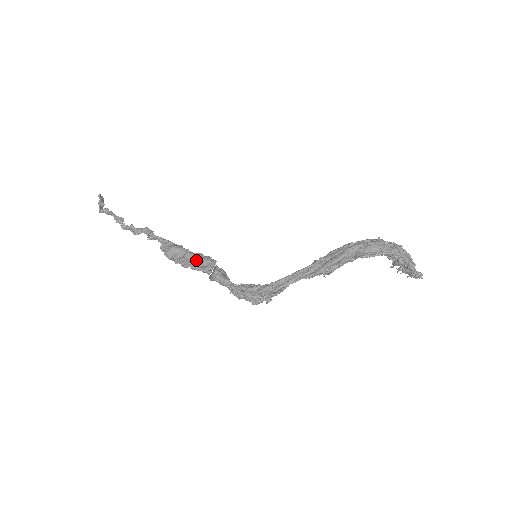
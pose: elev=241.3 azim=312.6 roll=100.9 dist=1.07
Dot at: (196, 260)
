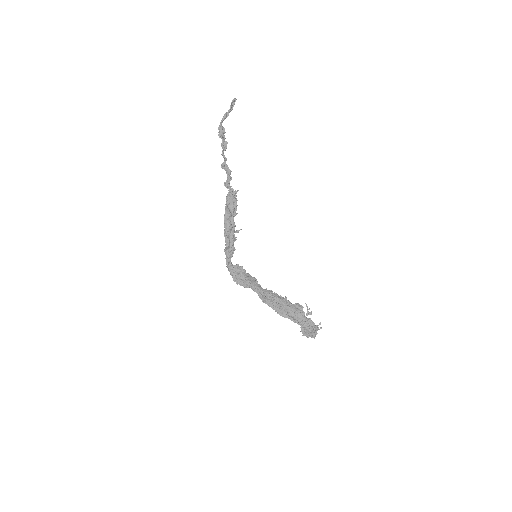
Dot at: (229, 229)
